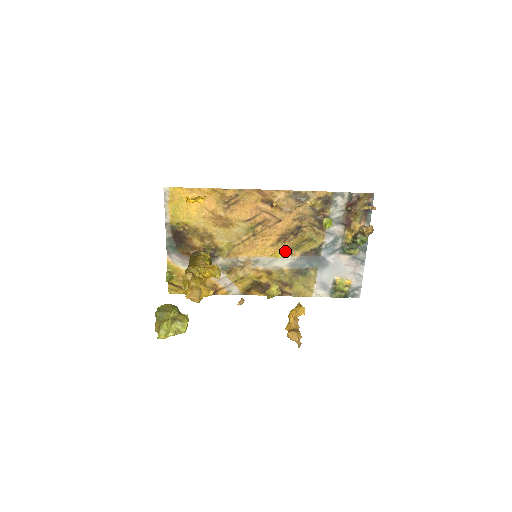
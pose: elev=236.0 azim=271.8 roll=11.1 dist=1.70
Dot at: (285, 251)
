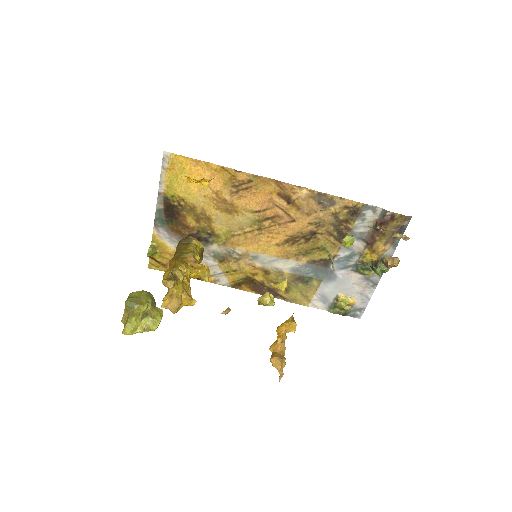
Dot at: (291, 254)
